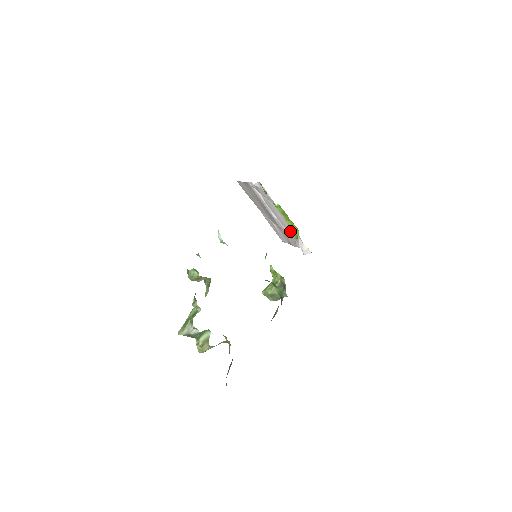
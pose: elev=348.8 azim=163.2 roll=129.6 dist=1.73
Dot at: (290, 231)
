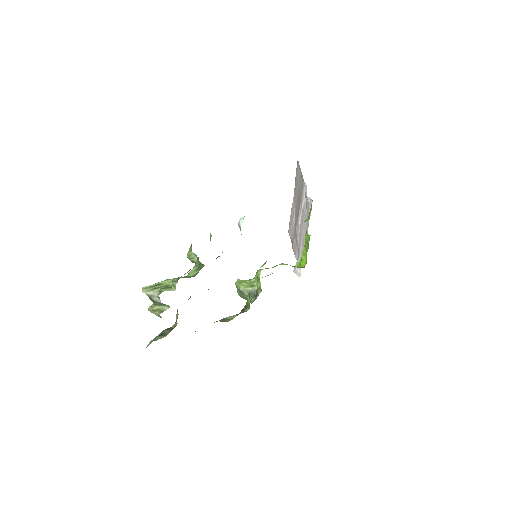
Dot at: (300, 246)
